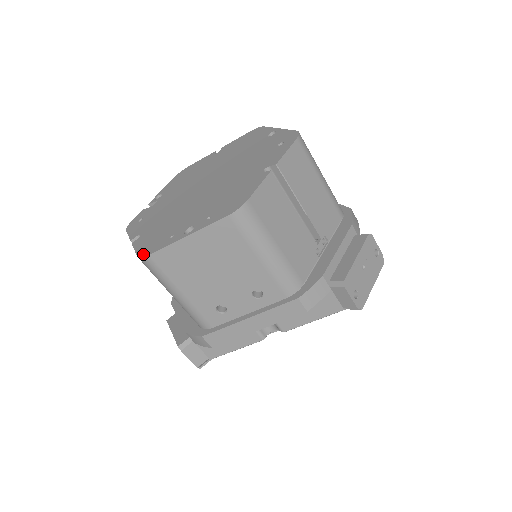
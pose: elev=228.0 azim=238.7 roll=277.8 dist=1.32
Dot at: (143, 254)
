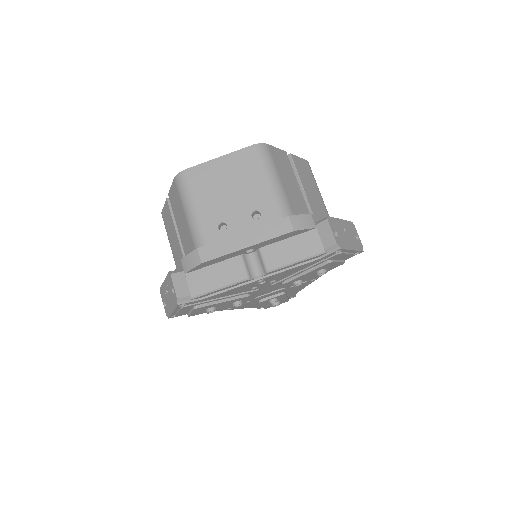
Dot at: (180, 174)
